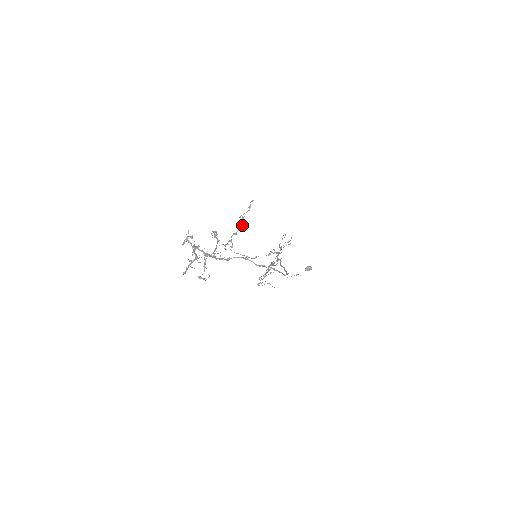
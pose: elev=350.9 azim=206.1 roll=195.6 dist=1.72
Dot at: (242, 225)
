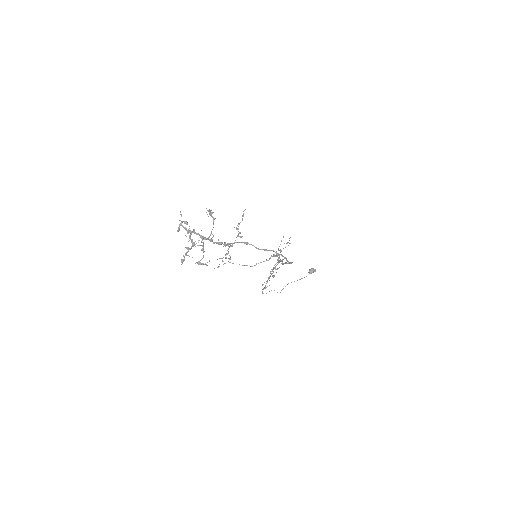
Dot at: (237, 236)
